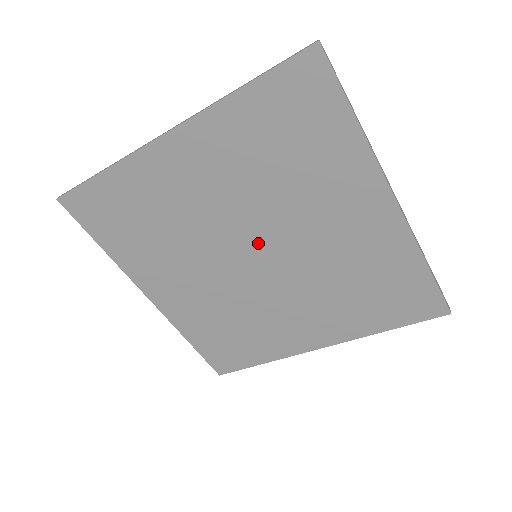
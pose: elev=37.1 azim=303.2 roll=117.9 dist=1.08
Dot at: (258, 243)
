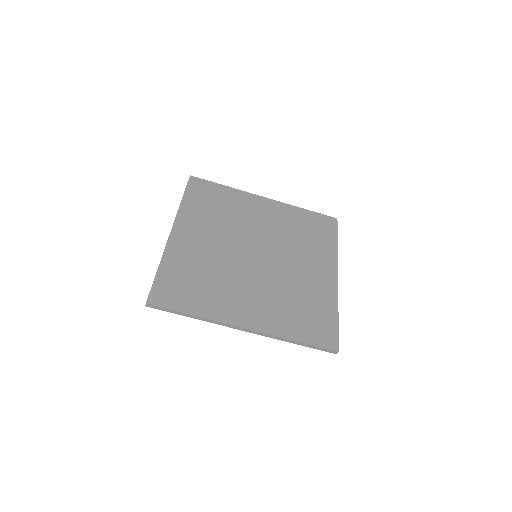
Dot at: (264, 250)
